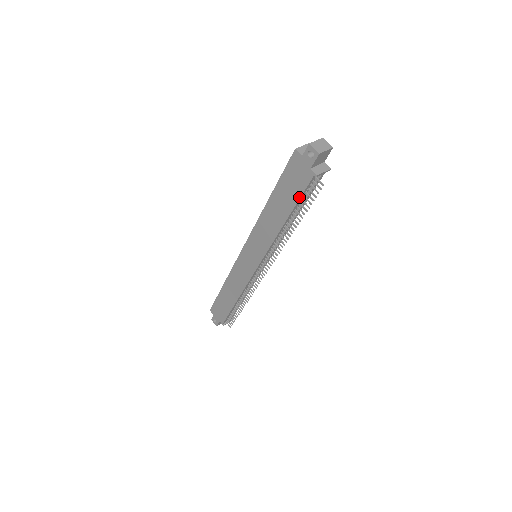
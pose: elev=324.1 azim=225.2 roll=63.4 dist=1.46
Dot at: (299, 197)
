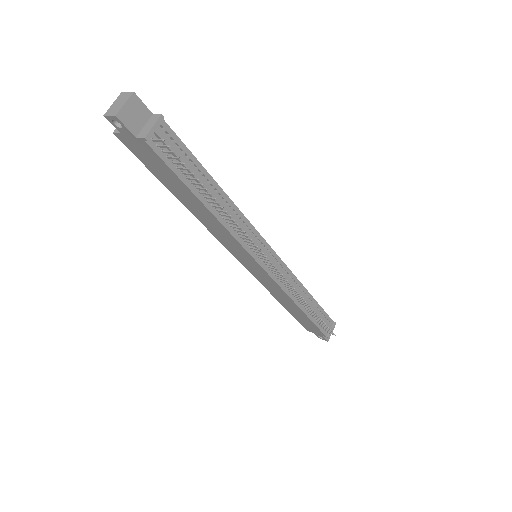
Dot at: (174, 174)
